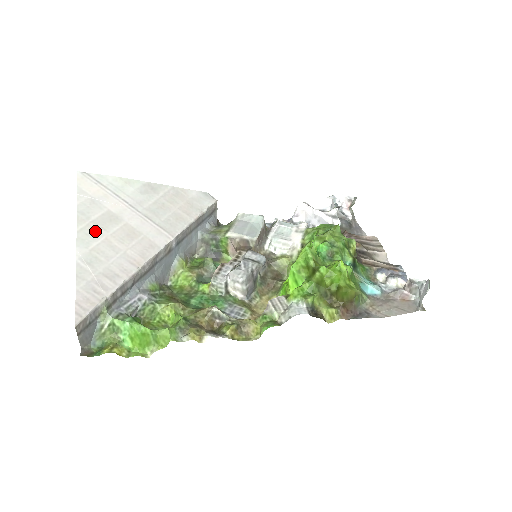
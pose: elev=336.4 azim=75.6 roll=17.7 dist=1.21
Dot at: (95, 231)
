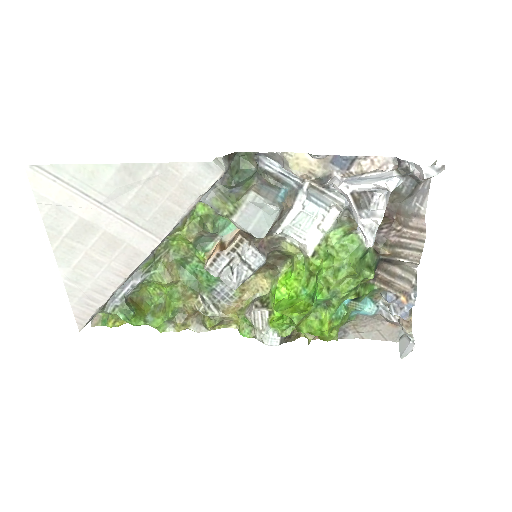
Dot at: (72, 247)
